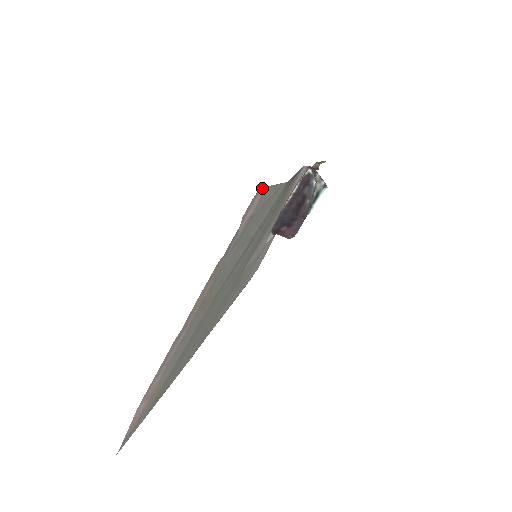
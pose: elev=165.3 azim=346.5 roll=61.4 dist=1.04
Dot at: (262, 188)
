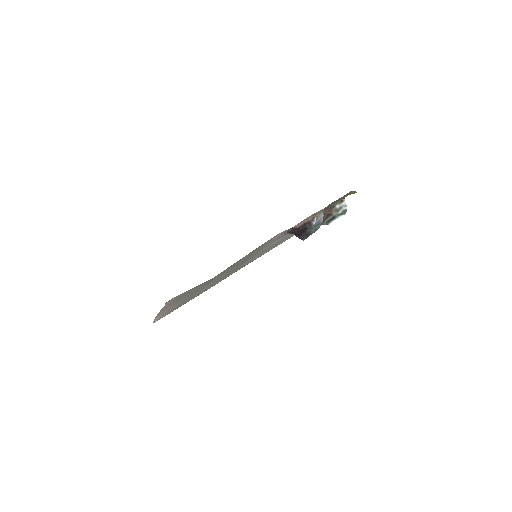
Dot at: (175, 297)
